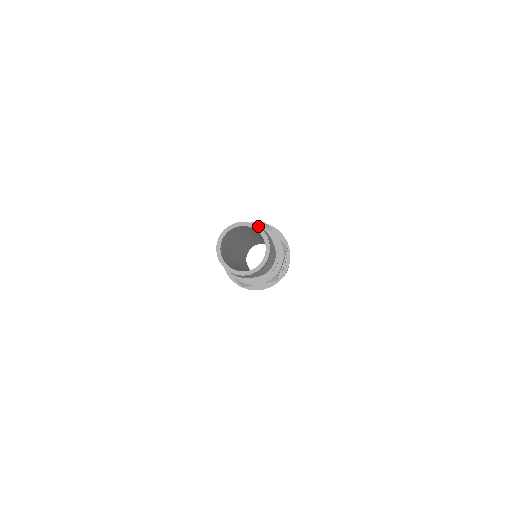
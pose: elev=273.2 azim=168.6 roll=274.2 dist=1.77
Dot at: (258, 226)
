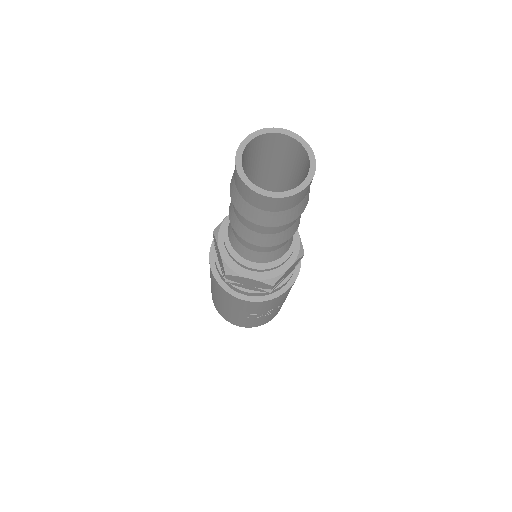
Dot at: occluded
